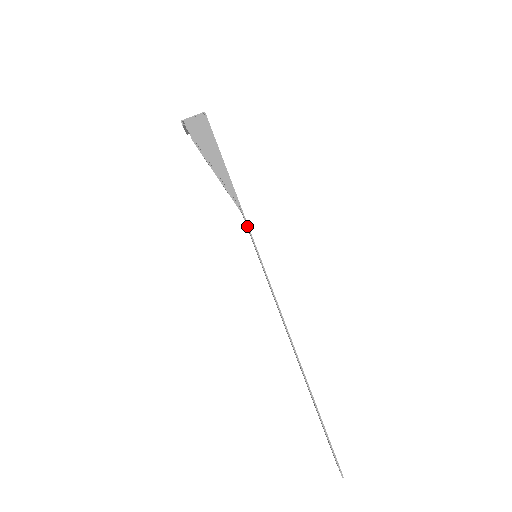
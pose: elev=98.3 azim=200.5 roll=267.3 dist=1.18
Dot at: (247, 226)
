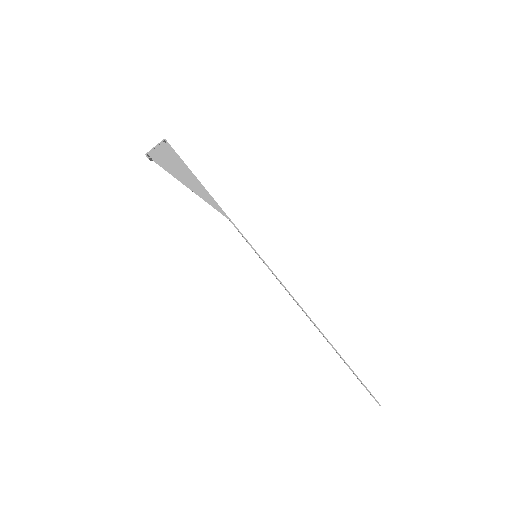
Dot at: occluded
